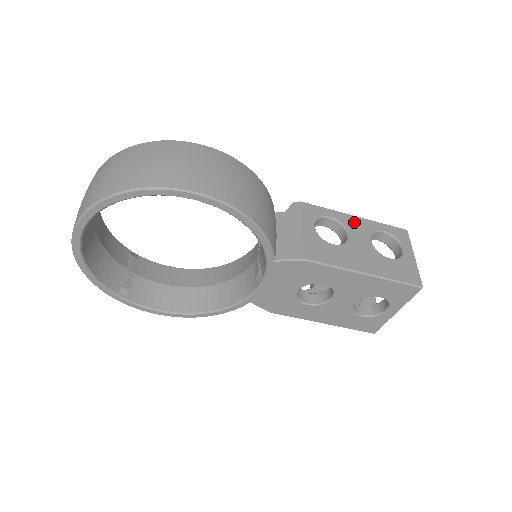
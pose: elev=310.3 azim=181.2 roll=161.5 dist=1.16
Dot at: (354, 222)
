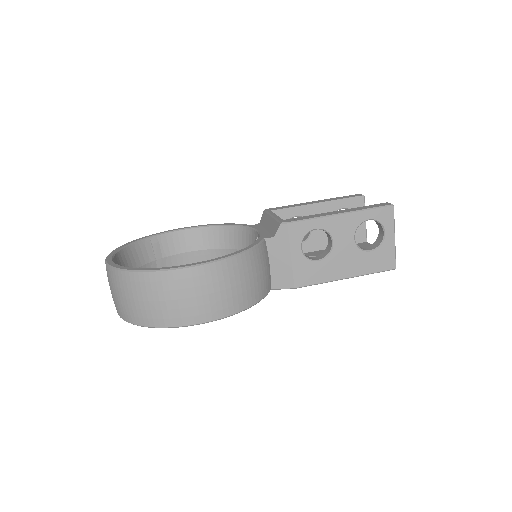
Dot at: (339, 224)
